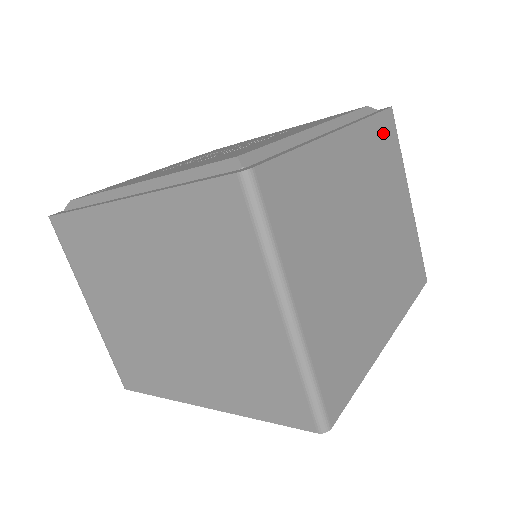
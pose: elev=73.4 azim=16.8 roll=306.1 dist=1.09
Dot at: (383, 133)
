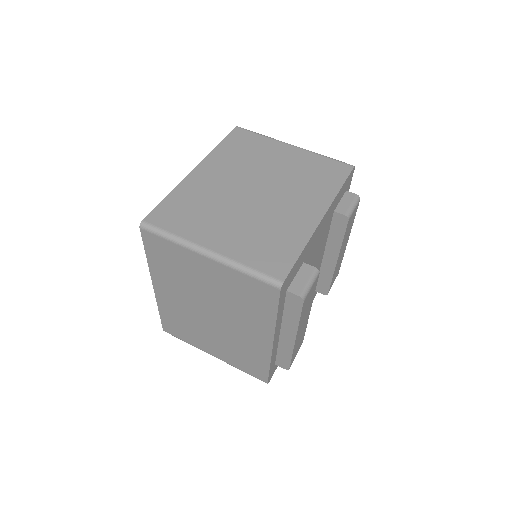
Dot at: occluded
